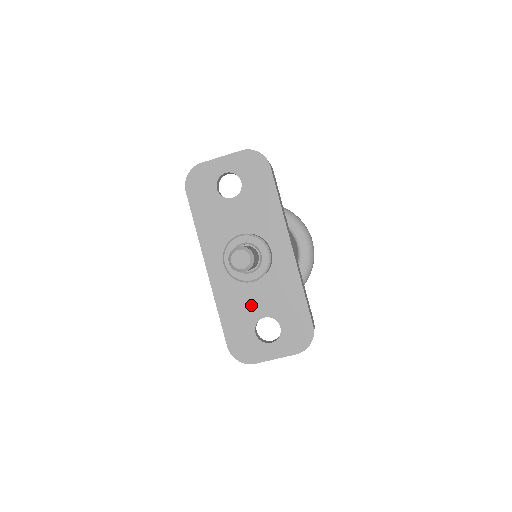
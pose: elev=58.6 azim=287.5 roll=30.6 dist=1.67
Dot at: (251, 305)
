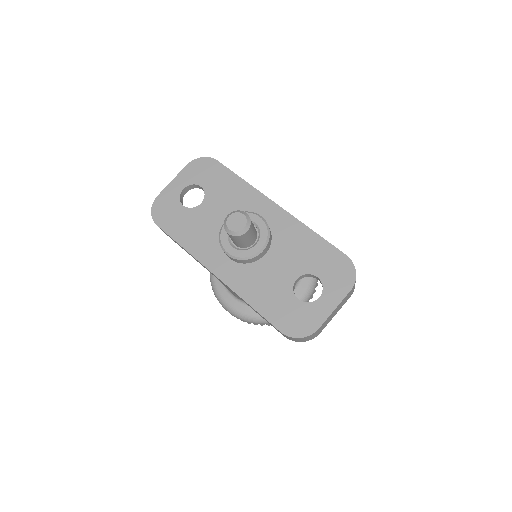
Dot at: (276, 277)
